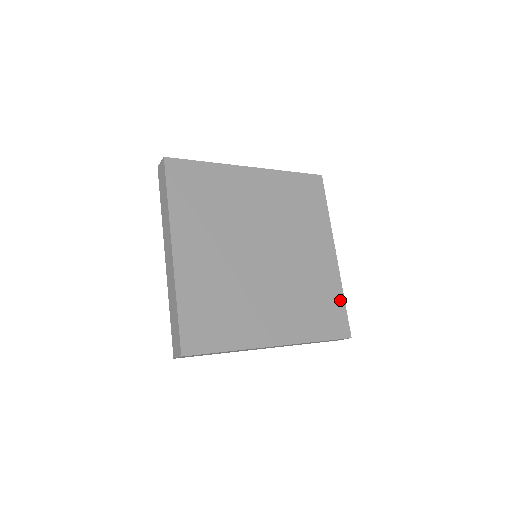
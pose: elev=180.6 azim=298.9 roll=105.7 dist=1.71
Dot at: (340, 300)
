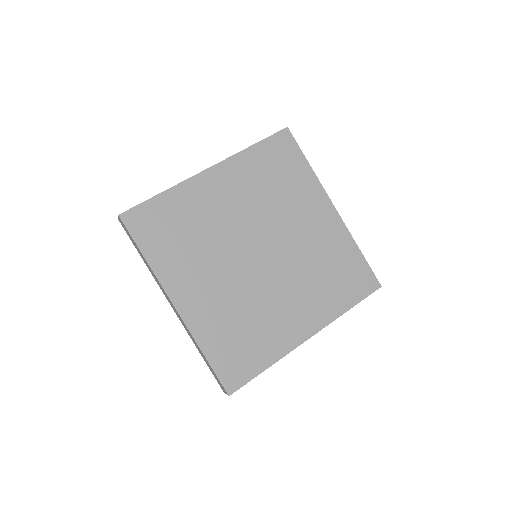
Dot at: (357, 255)
